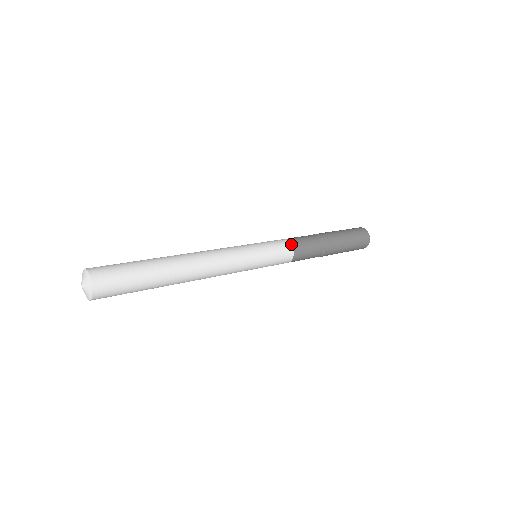
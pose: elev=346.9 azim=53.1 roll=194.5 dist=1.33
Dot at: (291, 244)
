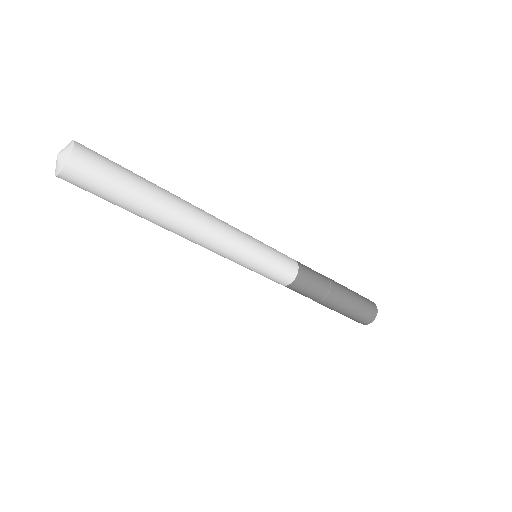
Dot at: occluded
